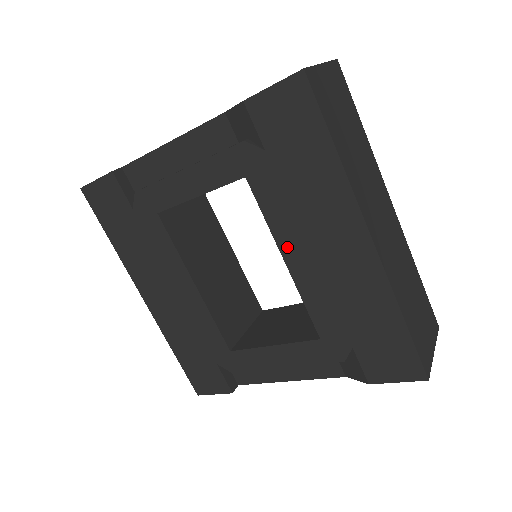
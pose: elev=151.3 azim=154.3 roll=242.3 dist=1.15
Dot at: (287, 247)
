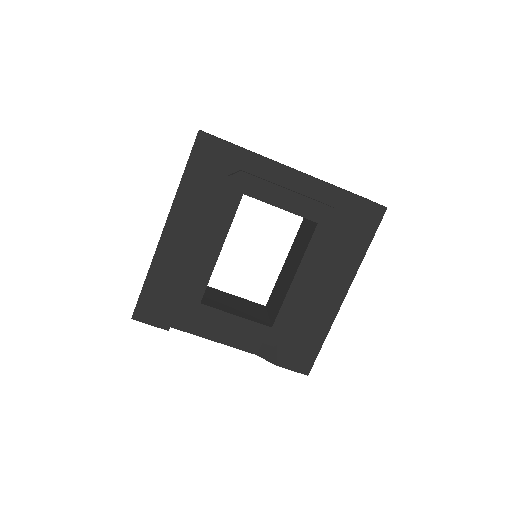
Dot at: (304, 271)
